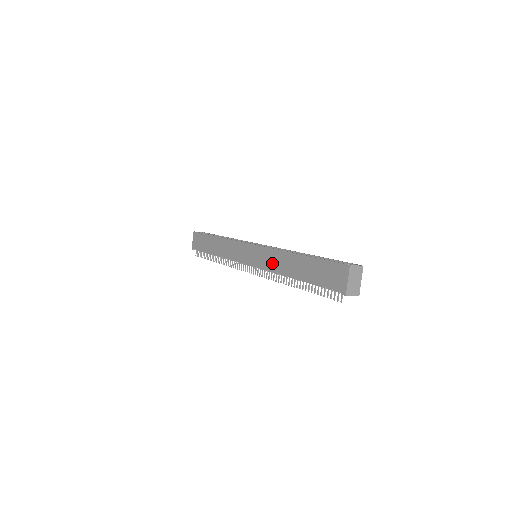
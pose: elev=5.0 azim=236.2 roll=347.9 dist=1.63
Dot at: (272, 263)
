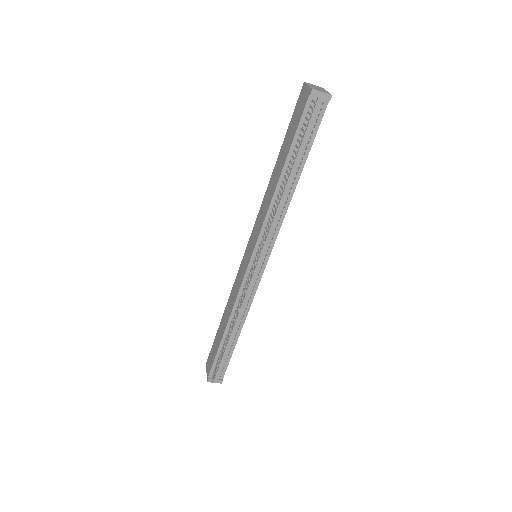
Dot at: (263, 214)
